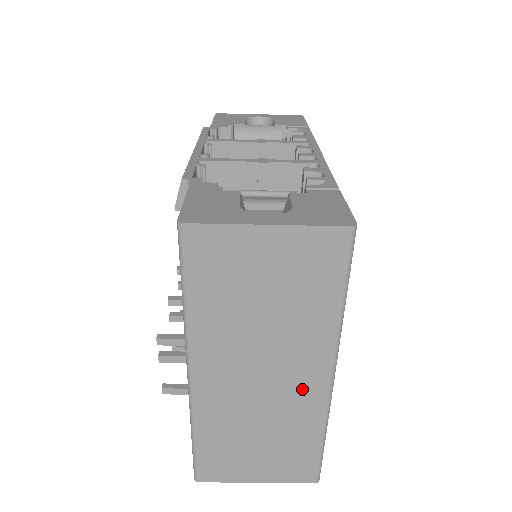
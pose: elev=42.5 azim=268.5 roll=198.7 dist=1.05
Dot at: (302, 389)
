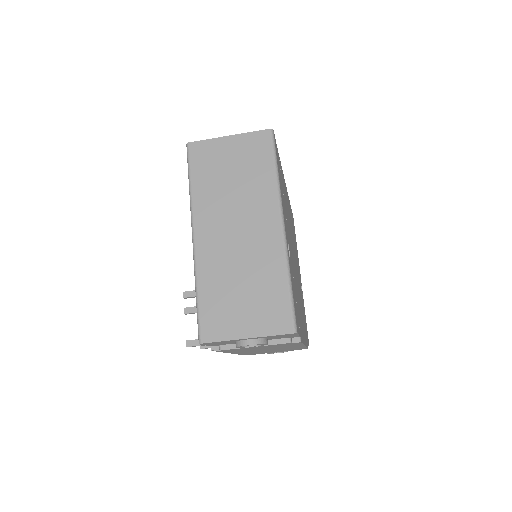
Dot at: (265, 237)
